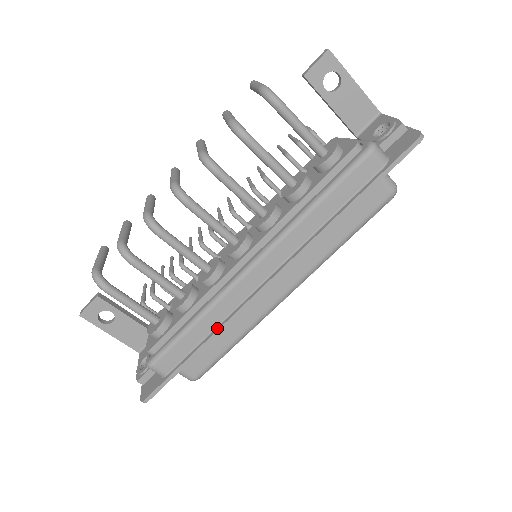
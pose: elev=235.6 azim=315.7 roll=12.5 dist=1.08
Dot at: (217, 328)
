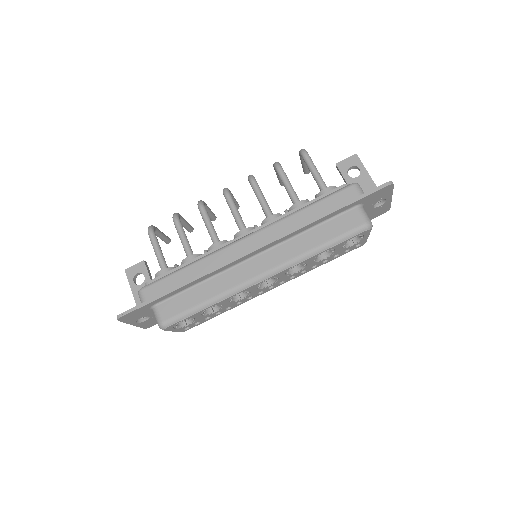
Dot at: (199, 275)
